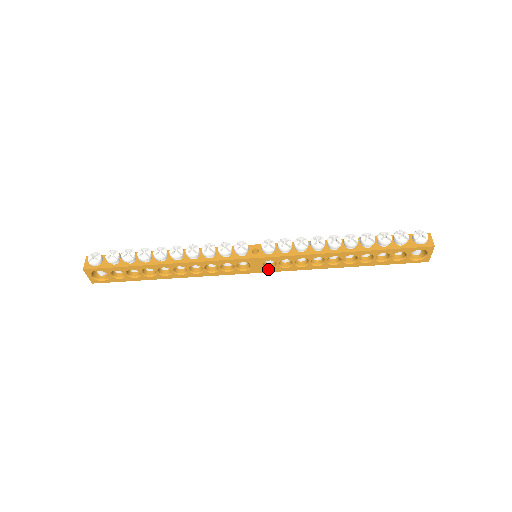
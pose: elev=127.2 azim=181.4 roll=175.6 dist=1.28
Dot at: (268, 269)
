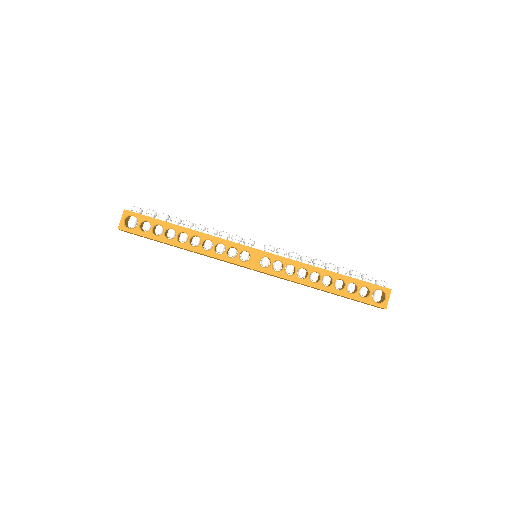
Dot at: (262, 268)
